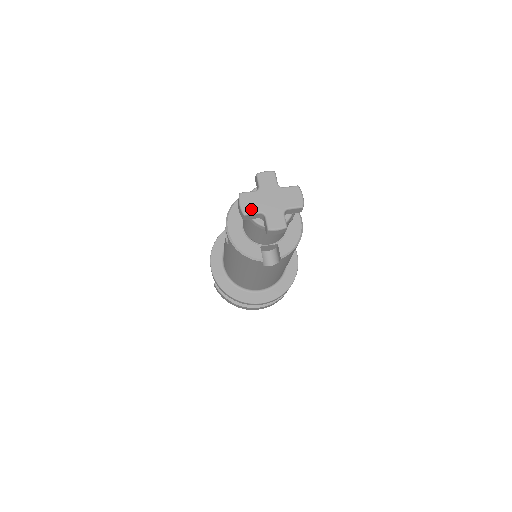
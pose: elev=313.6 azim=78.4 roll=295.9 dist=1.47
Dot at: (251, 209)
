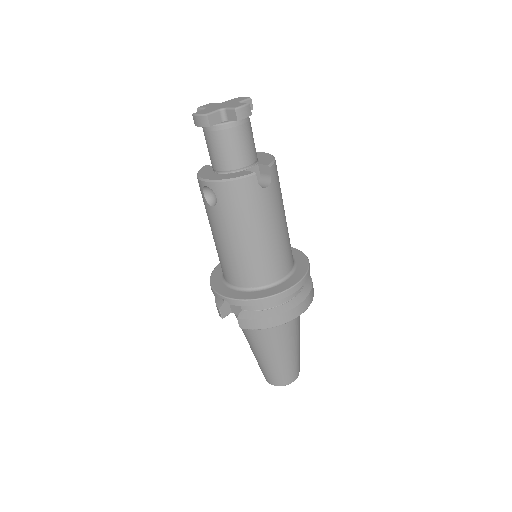
Dot at: (210, 111)
